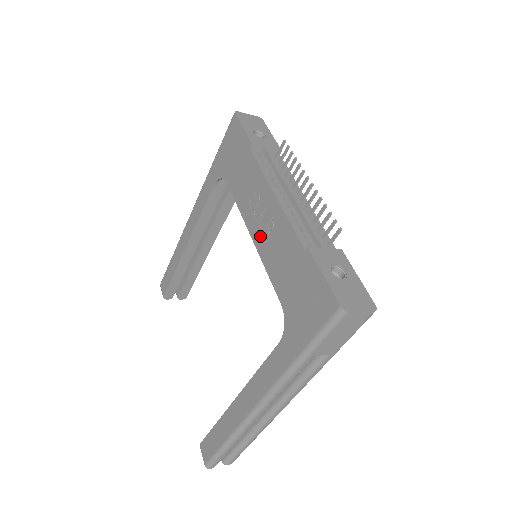
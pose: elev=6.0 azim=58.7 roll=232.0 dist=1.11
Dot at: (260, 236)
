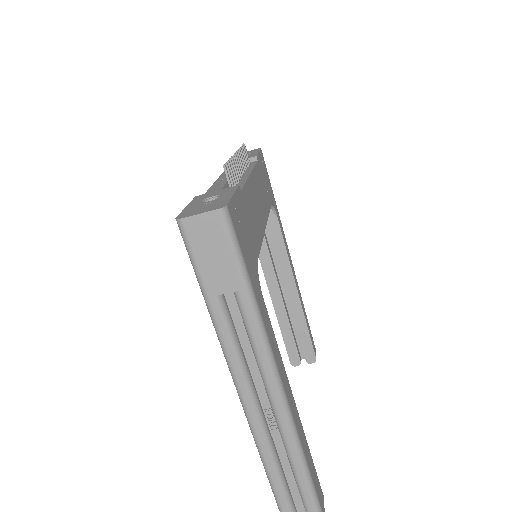
Dot at: occluded
